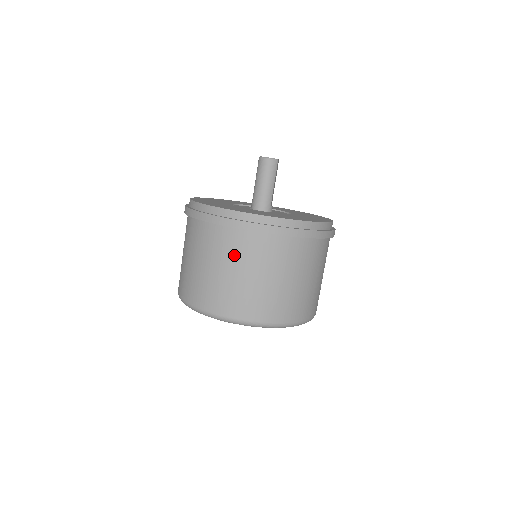
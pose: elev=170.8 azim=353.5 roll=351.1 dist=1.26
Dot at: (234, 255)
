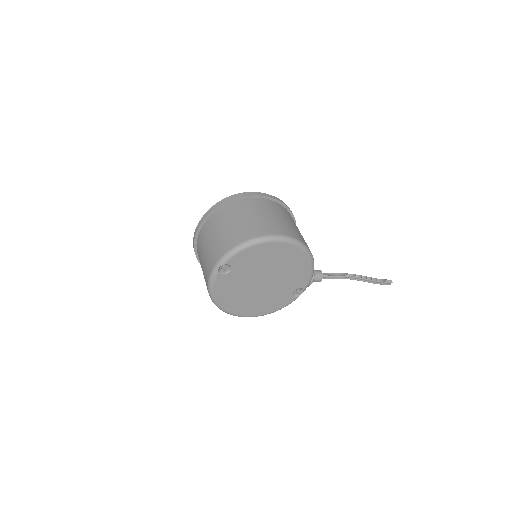
Dot at: (203, 241)
